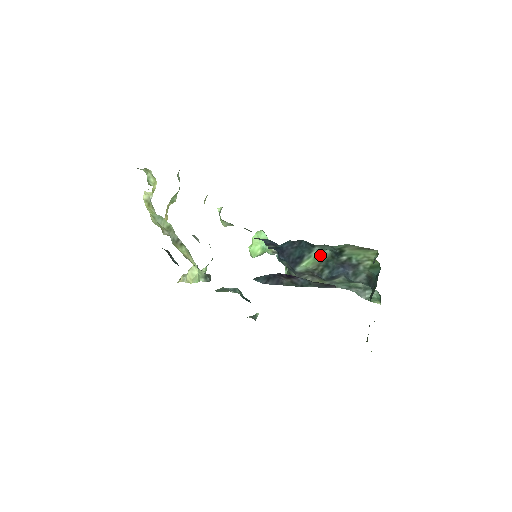
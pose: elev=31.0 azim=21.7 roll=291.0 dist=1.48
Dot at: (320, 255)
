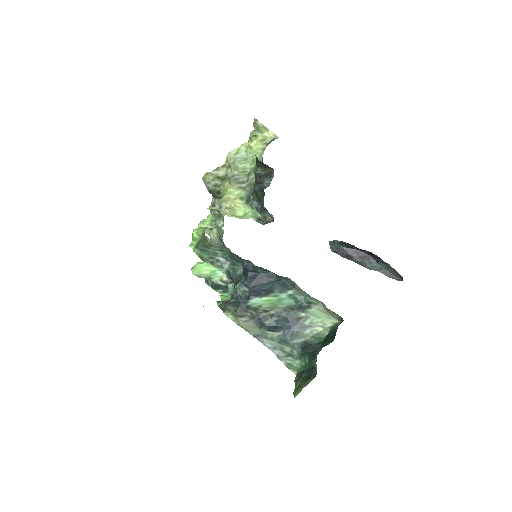
Dot at: (284, 301)
